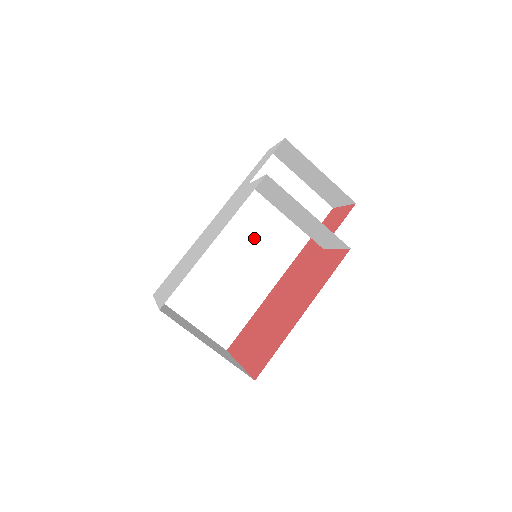
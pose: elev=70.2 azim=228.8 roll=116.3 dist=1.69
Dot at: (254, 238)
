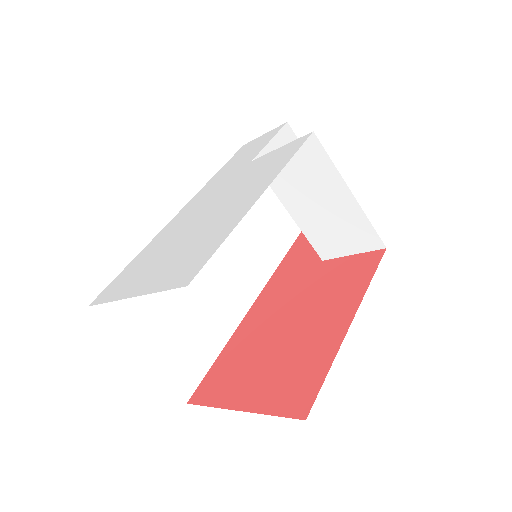
Dot at: (226, 247)
